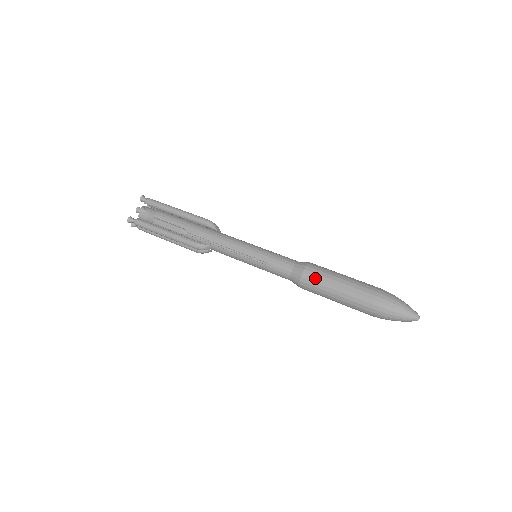
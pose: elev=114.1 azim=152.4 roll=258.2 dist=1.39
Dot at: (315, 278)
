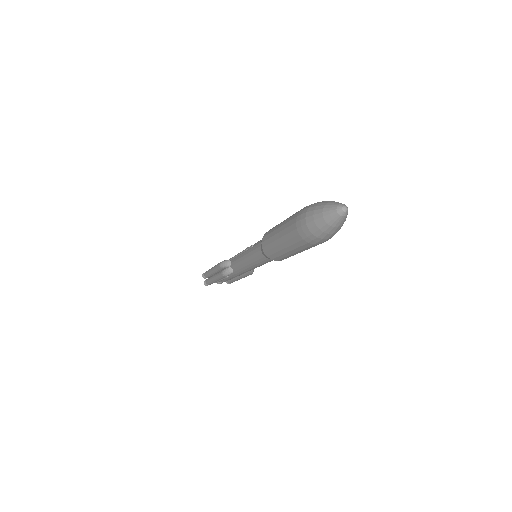
Dot at: occluded
